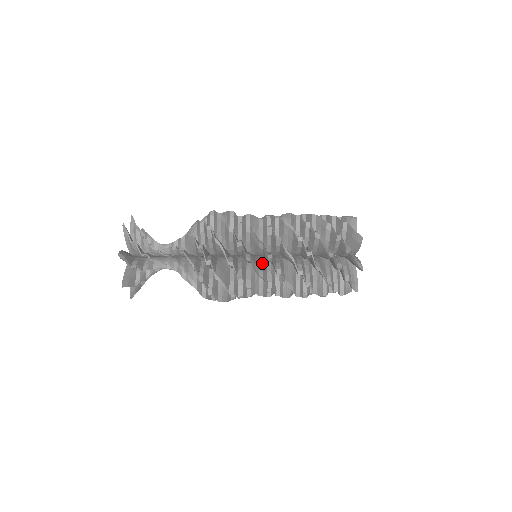
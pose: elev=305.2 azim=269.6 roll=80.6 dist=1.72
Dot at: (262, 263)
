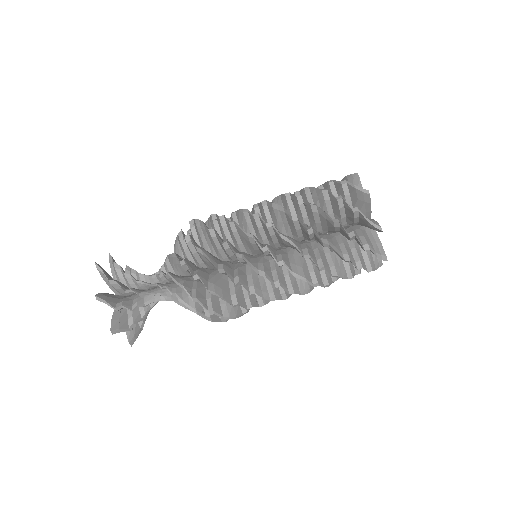
Dot at: occluded
